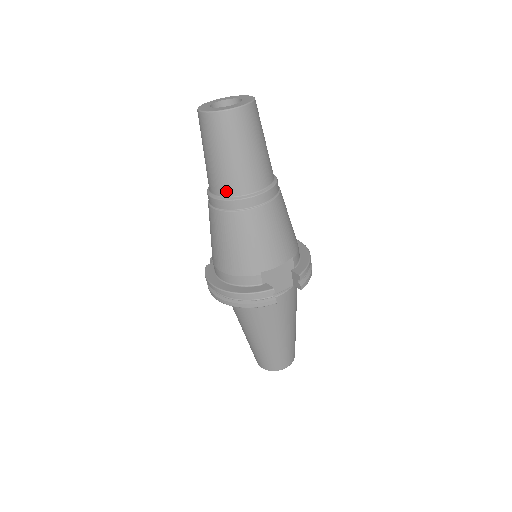
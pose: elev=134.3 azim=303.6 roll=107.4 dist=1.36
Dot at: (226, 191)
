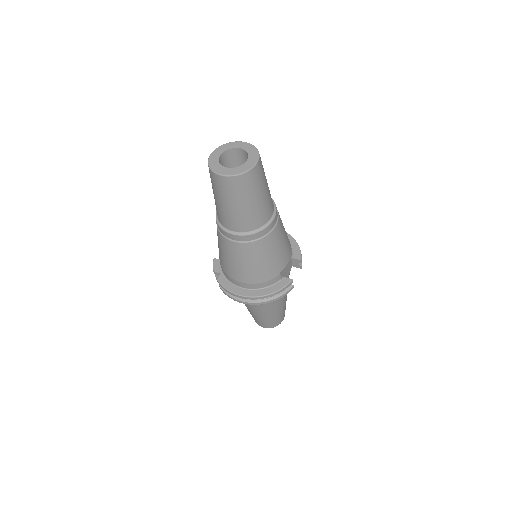
Dot at: (250, 227)
